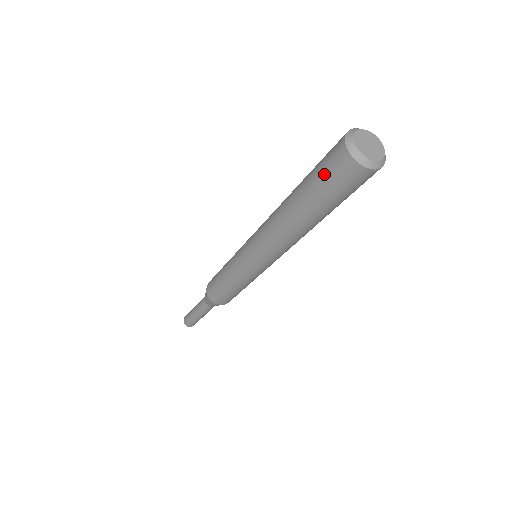
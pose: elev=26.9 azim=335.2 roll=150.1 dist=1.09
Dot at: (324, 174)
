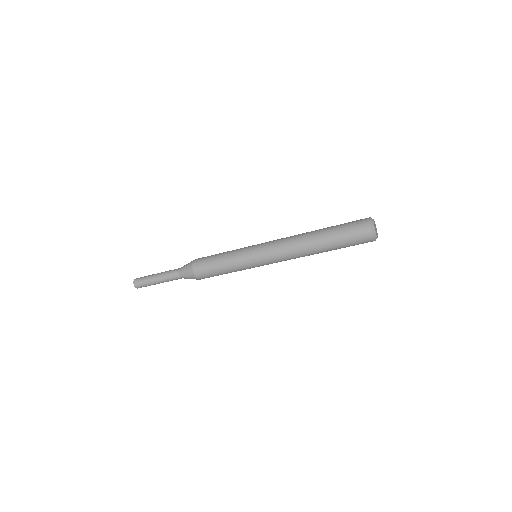
Dot at: (349, 223)
